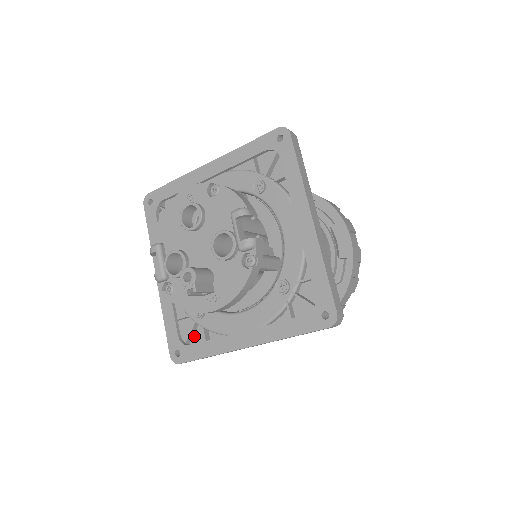
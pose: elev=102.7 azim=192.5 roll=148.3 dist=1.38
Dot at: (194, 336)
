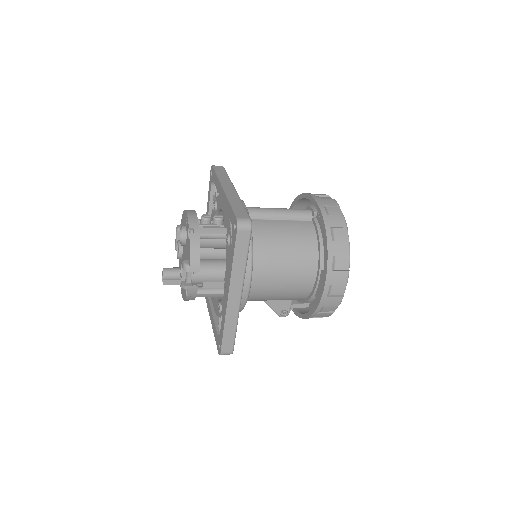
Dot at: occluded
